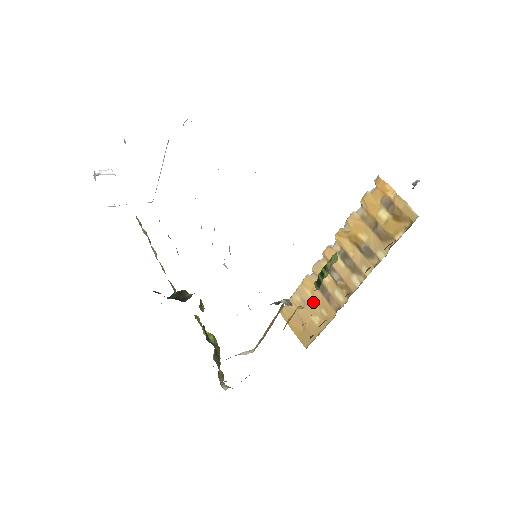
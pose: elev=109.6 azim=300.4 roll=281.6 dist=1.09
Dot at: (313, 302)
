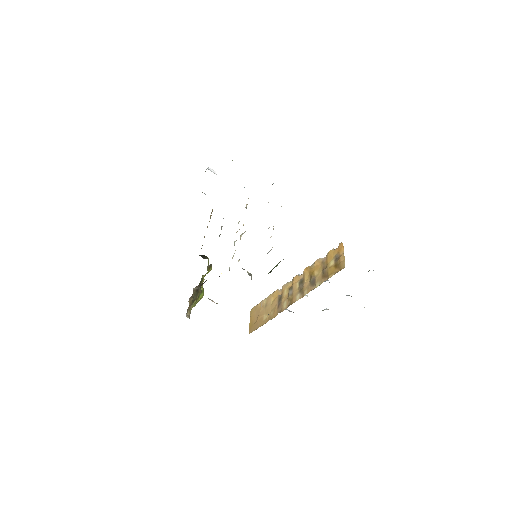
Dot at: (271, 306)
